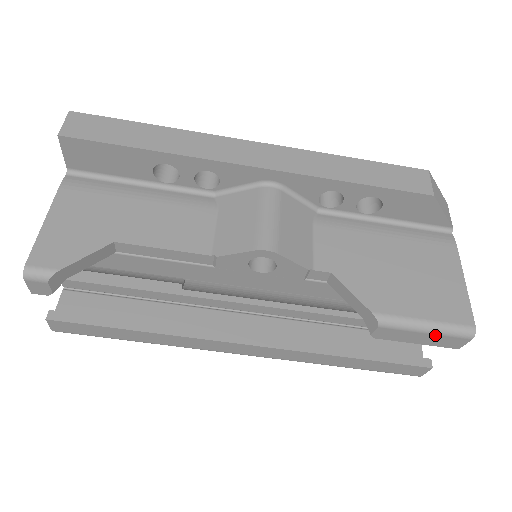
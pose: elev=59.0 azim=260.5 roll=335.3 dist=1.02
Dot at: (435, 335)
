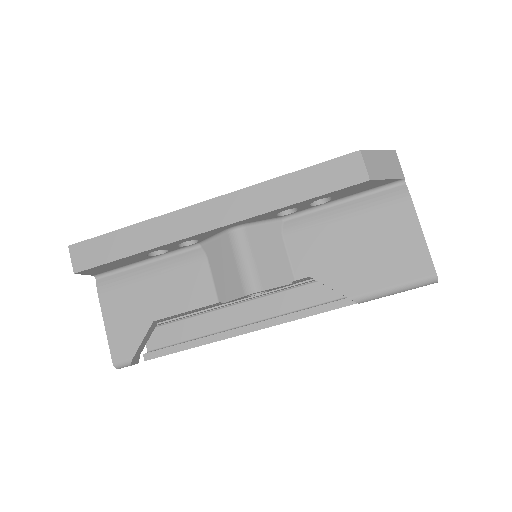
Dot at: occluded
